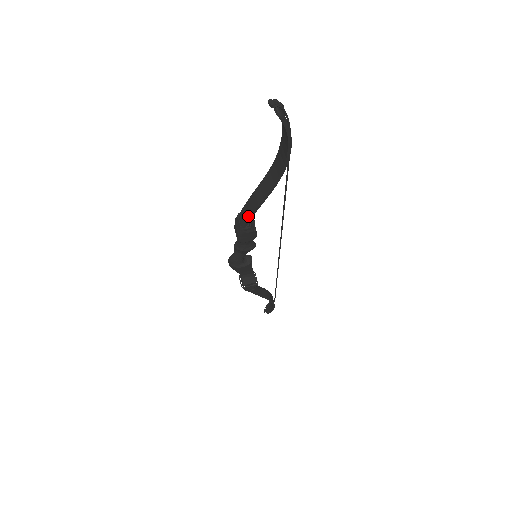
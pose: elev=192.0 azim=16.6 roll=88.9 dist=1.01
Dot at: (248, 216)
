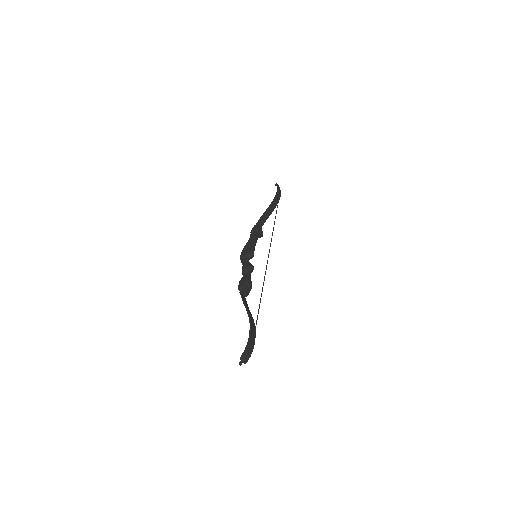
Dot at: occluded
